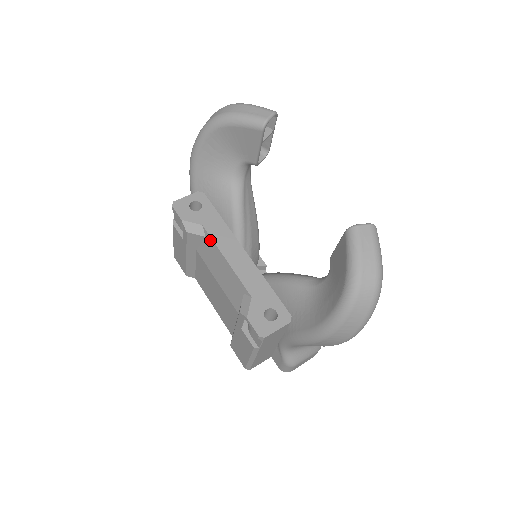
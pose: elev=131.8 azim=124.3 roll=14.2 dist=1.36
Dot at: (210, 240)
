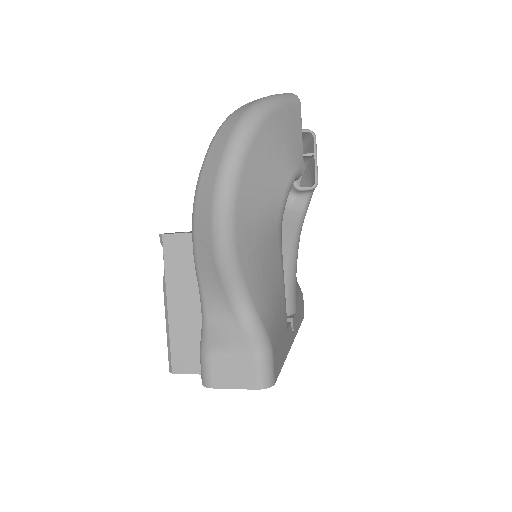
Dot at: occluded
